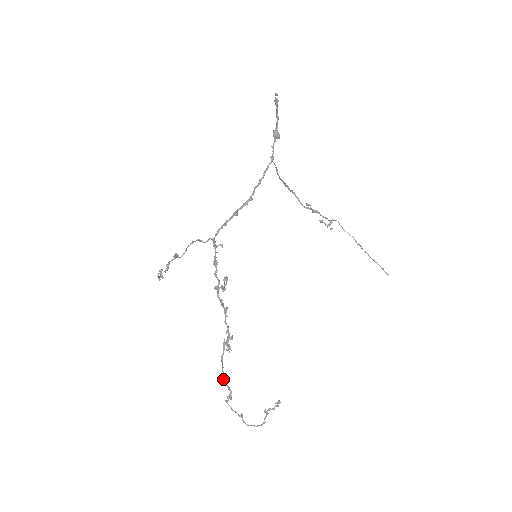
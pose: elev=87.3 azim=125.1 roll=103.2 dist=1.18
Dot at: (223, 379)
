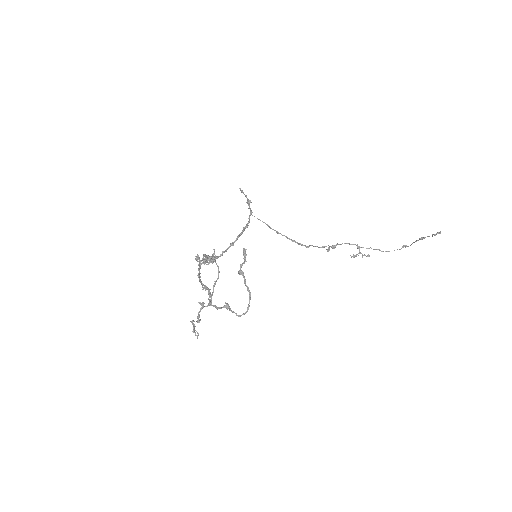
Dot at: occluded
